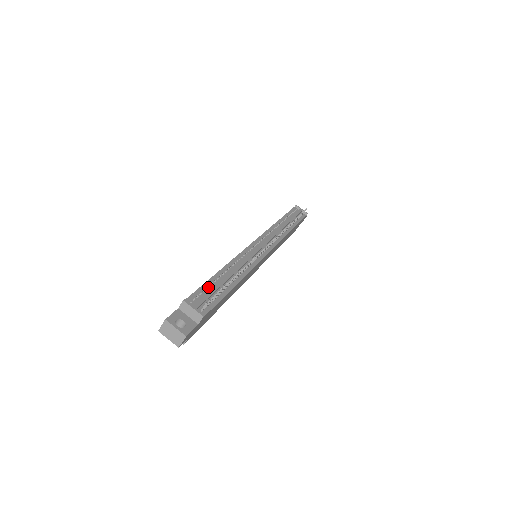
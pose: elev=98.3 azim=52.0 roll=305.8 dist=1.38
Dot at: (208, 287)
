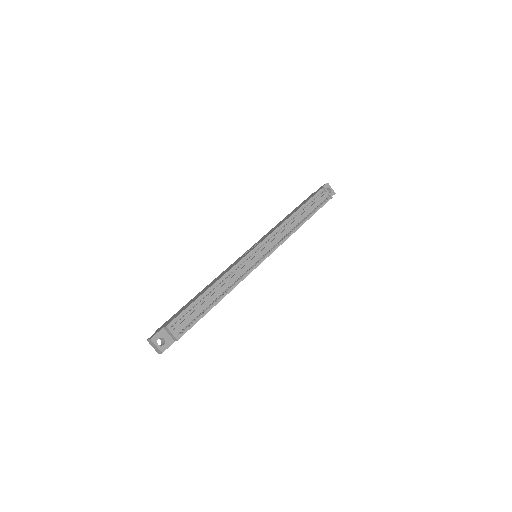
Dot at: (192, 308)
